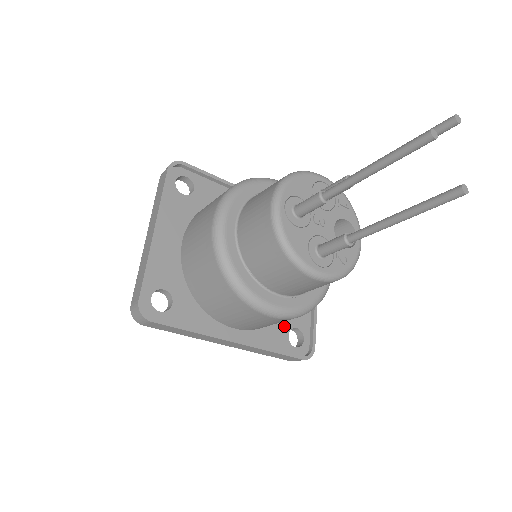
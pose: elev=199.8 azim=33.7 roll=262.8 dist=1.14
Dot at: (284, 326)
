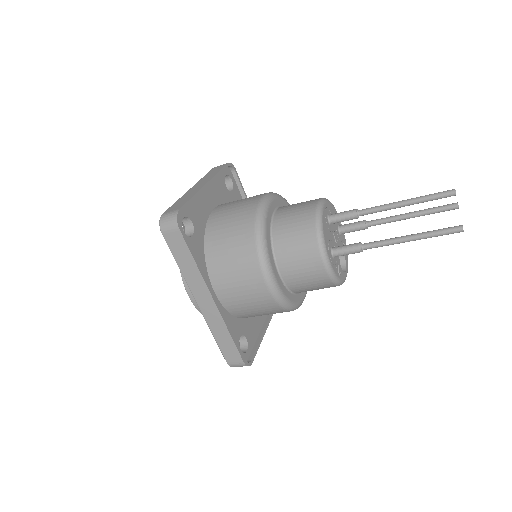
Dot at: (240, 327)
